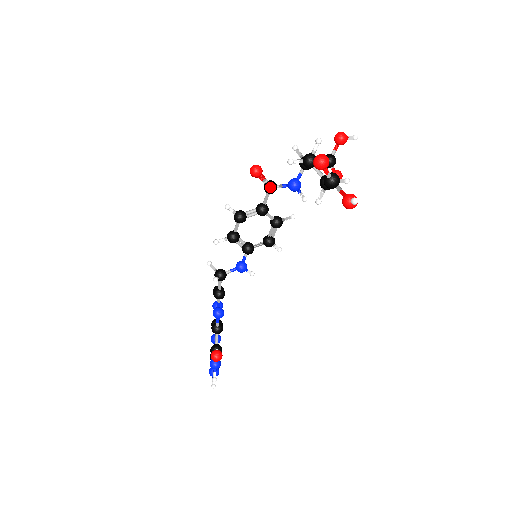
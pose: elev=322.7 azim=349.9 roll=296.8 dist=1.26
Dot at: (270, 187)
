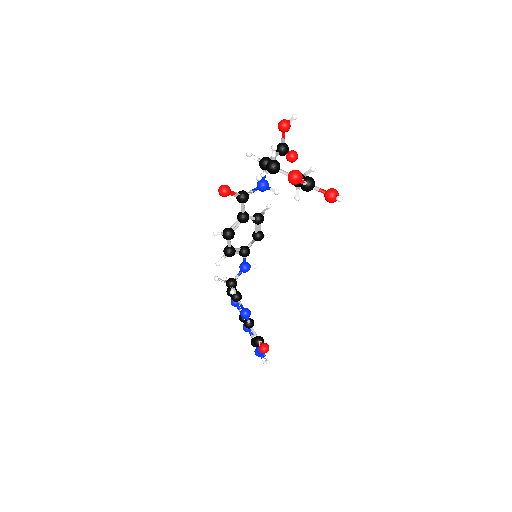
Dot at: (243, 198)
